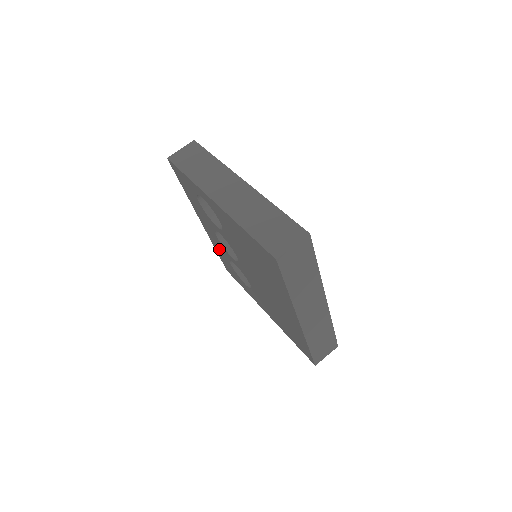
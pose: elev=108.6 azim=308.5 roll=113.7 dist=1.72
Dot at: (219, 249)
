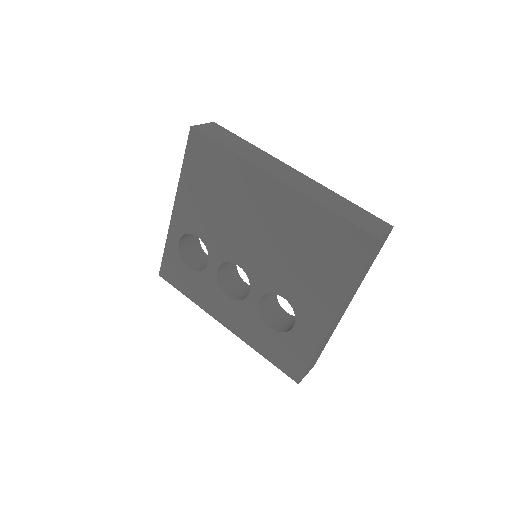
Dot at: (253, 332)
